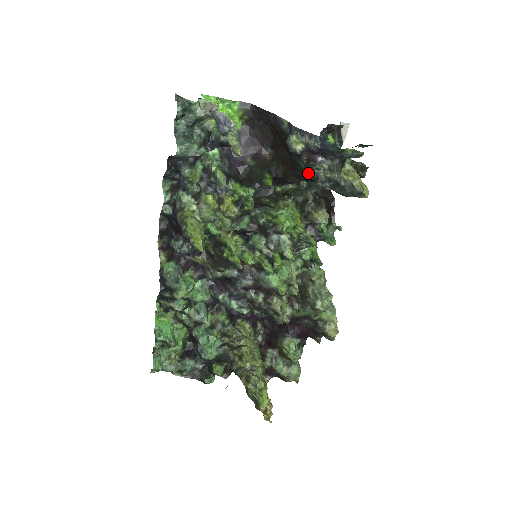
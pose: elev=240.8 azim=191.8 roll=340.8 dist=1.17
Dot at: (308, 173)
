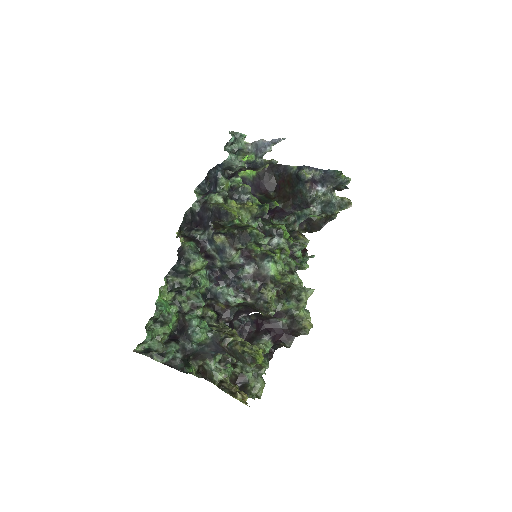
Dot at: (307, 198)
